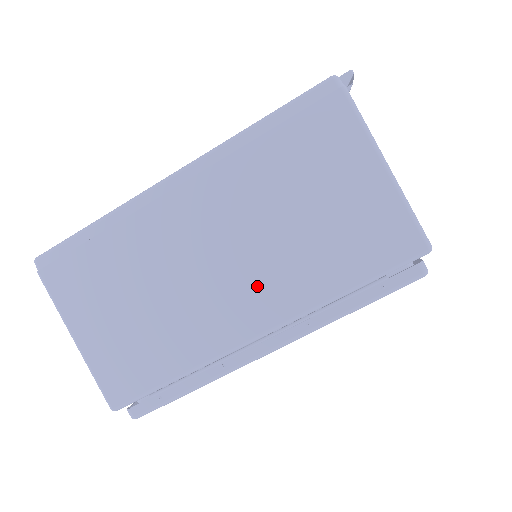
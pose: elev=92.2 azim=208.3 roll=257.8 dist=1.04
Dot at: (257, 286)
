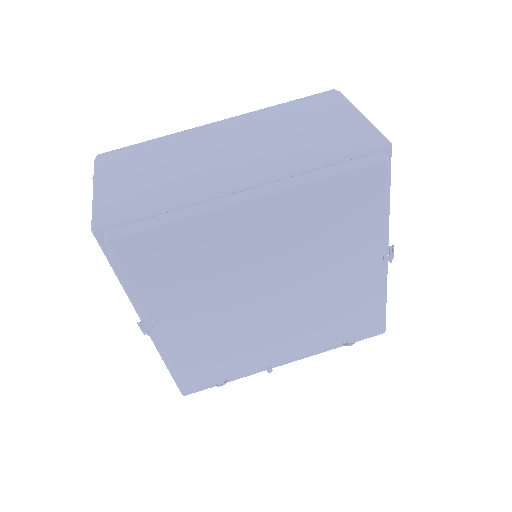
Dot at: (254, 160)
